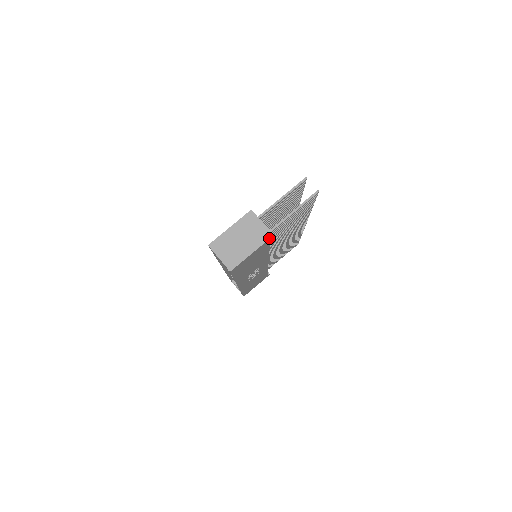
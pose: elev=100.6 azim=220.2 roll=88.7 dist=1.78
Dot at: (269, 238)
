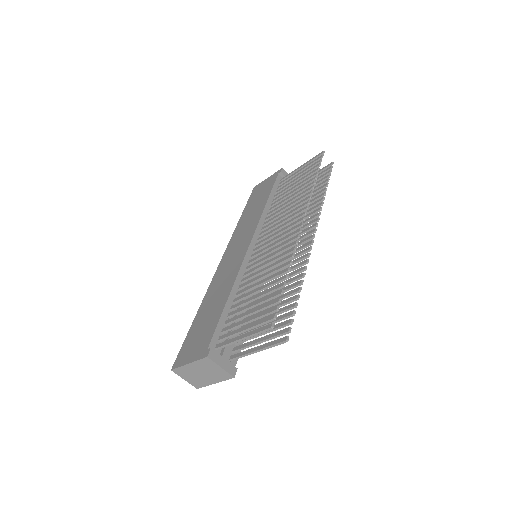
Dot at: (230, 378)
